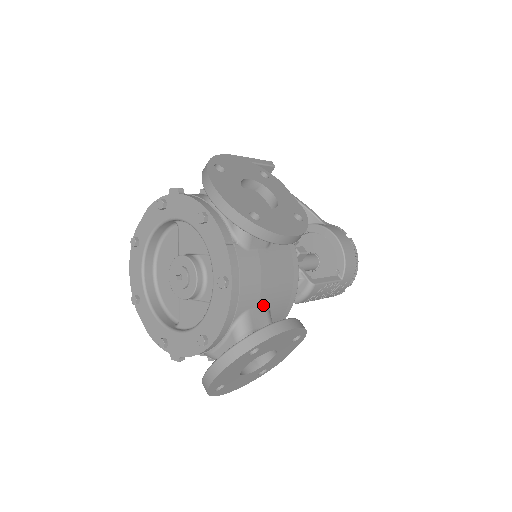
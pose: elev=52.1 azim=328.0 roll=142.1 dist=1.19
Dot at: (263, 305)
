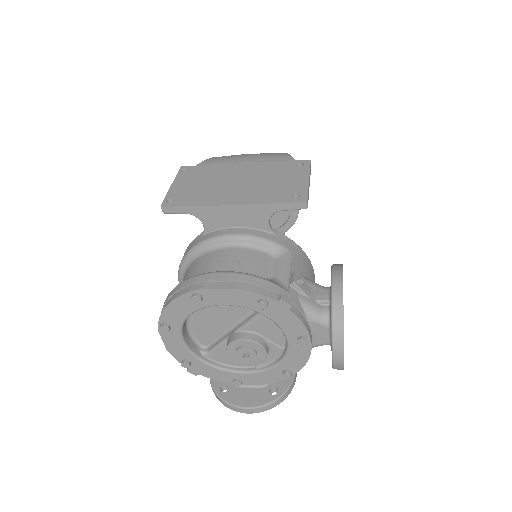
Dot at: occluded
